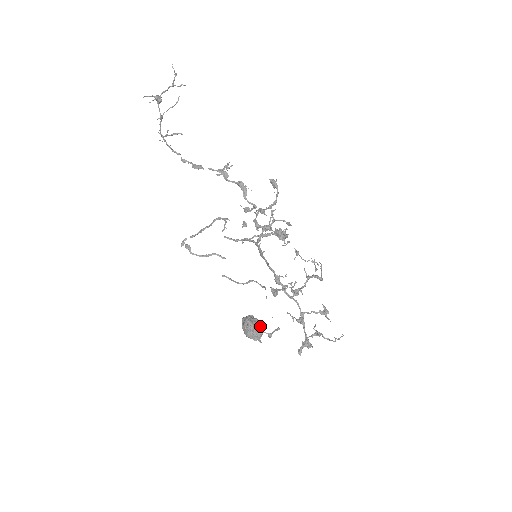
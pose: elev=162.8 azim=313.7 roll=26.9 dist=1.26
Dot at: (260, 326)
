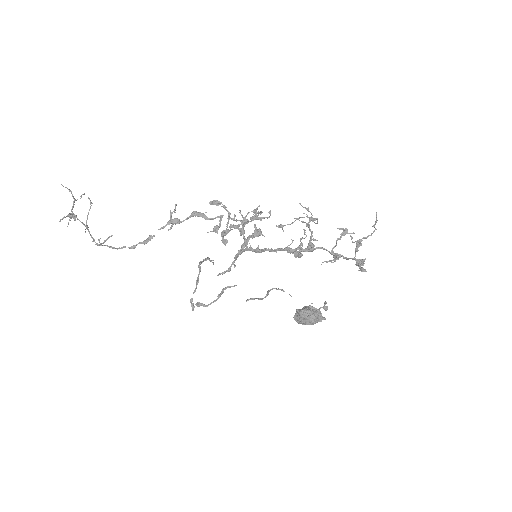
Dot at: (312, 307)
